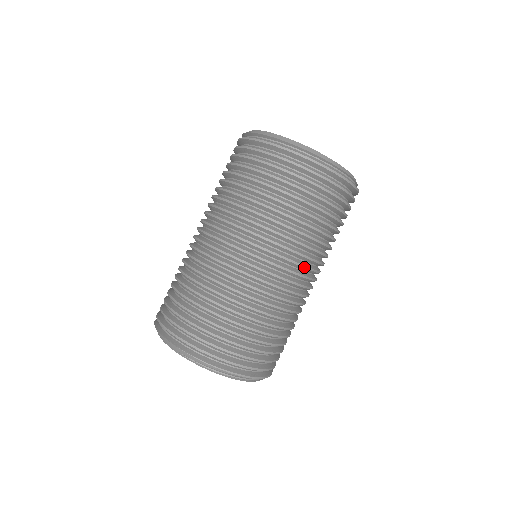
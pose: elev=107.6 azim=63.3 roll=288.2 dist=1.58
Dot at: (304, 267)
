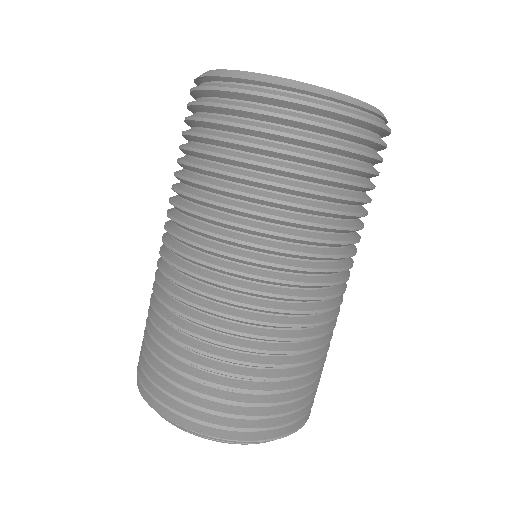
Dot at: (339, 271)
